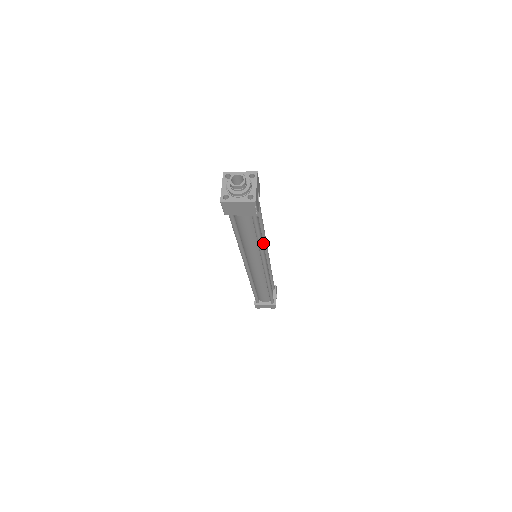
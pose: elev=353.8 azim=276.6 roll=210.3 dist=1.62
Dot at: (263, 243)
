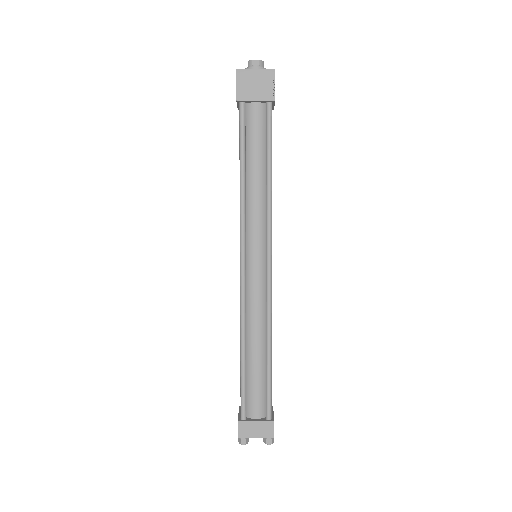
Dot at: occluded
